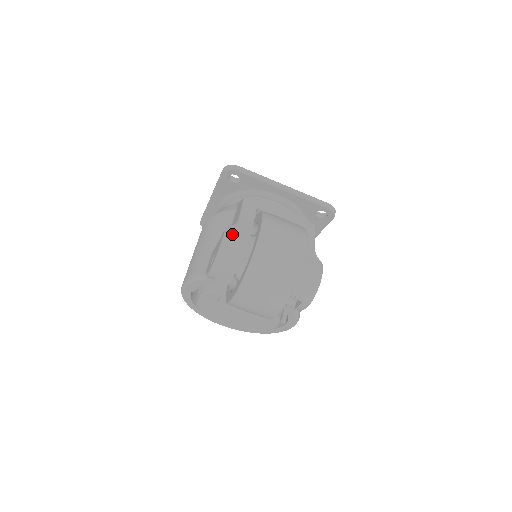
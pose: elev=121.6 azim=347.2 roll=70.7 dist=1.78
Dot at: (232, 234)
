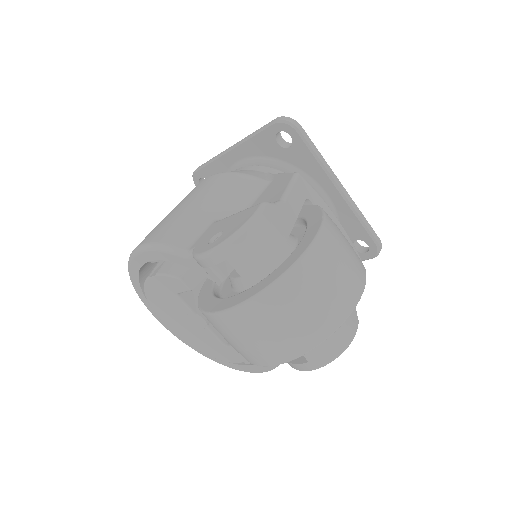
Dot at: (268, 216)
